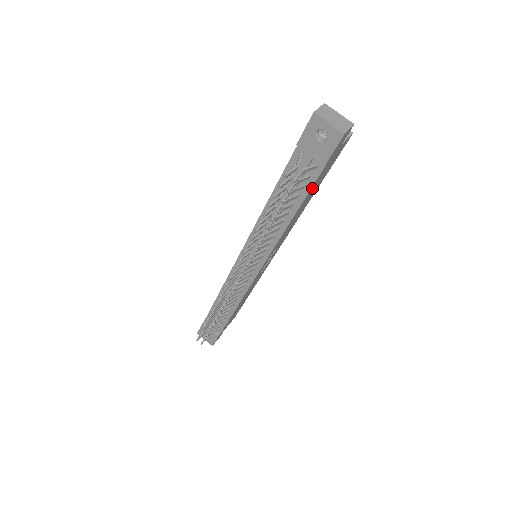
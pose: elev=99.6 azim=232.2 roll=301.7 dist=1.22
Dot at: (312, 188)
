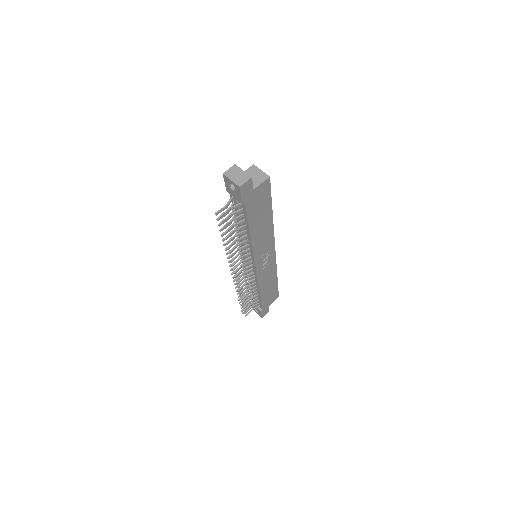
Dot at: (251, 215)
